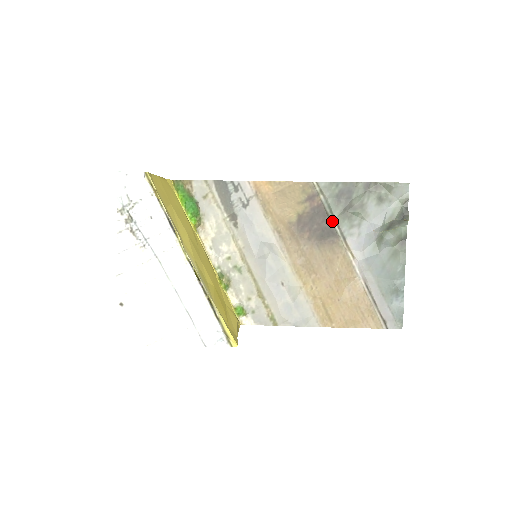
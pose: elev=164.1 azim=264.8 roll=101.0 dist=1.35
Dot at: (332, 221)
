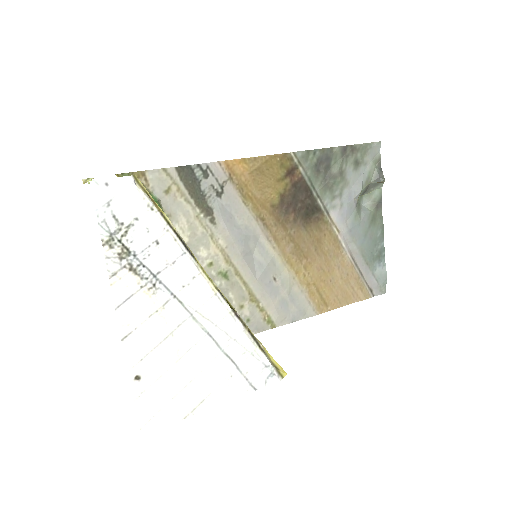
Dot at: (314, 195)
